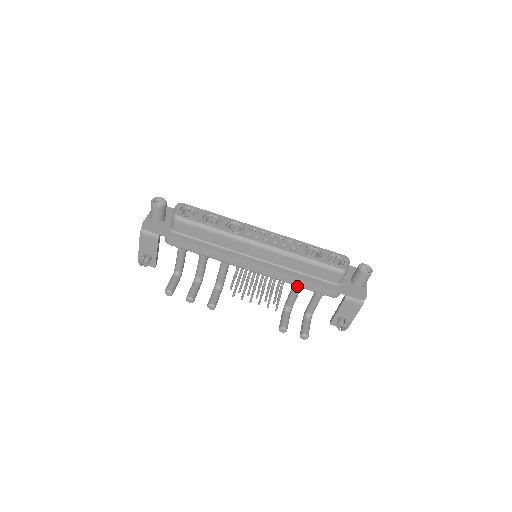
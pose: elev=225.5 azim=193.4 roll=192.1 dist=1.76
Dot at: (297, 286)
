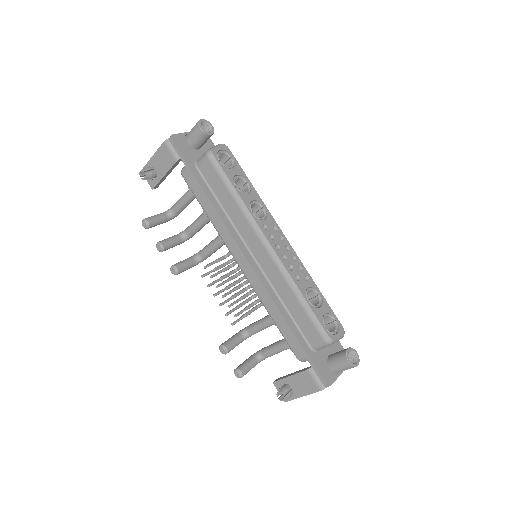
Dot at: occluded
